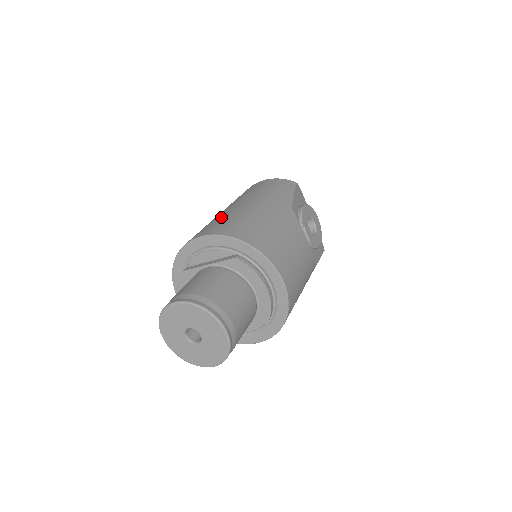
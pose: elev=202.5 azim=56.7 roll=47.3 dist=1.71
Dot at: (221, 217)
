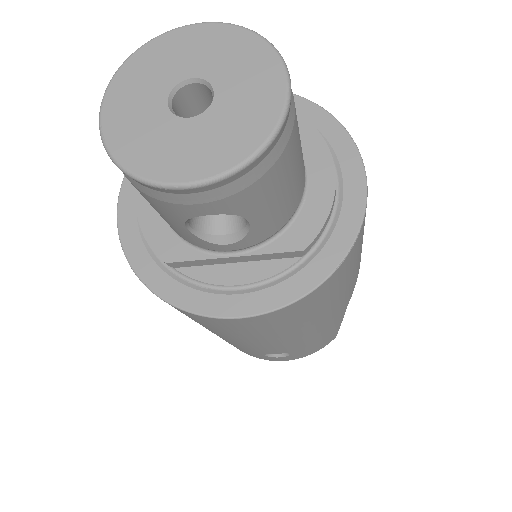
Dot at: occluded
